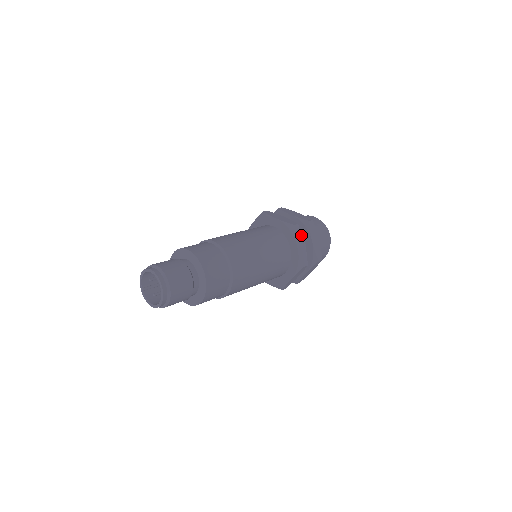
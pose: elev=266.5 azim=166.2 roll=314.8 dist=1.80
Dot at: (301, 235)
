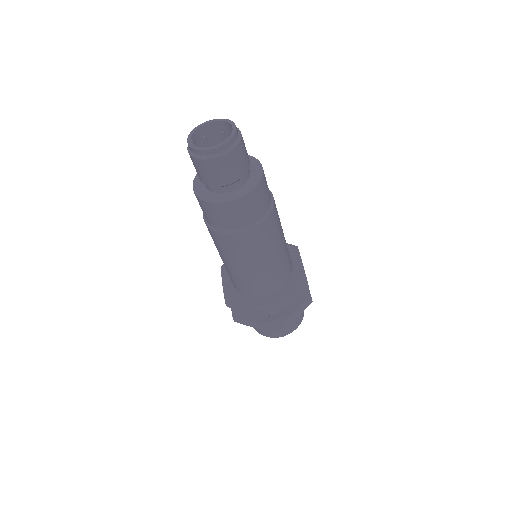
Dot at: occluded
